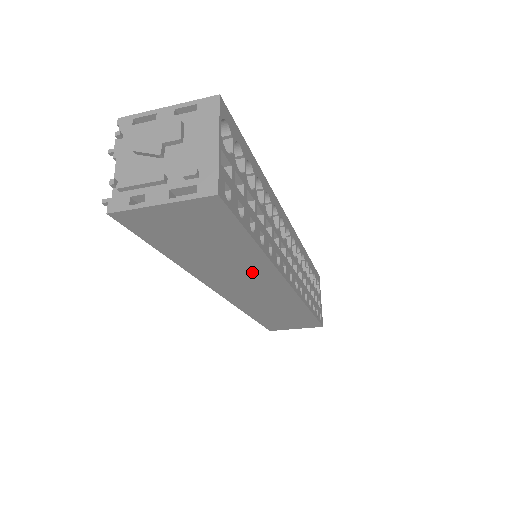
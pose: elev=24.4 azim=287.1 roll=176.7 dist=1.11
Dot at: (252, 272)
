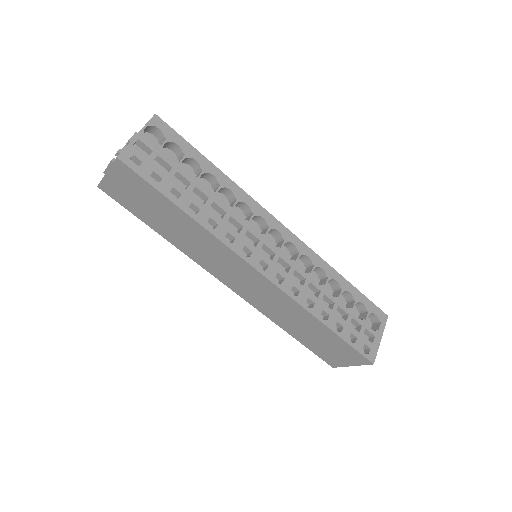
Dot at: (213, 249)
